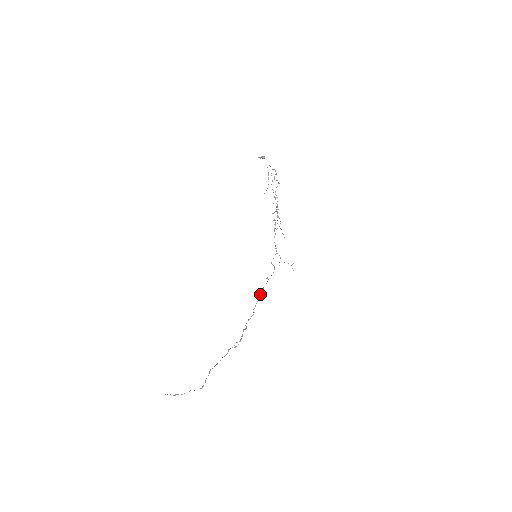
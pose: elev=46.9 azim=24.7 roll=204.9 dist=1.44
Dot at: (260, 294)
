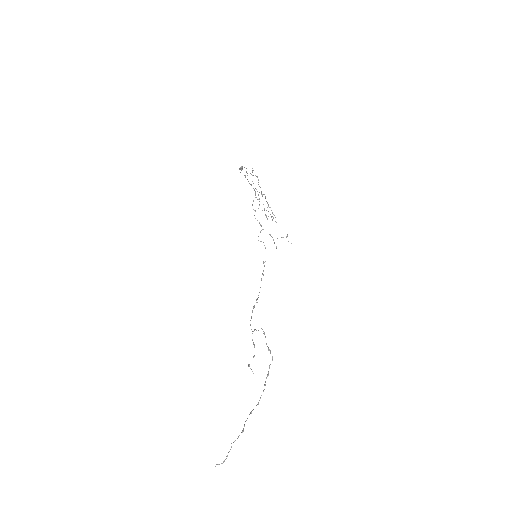
Dot at: occluded
